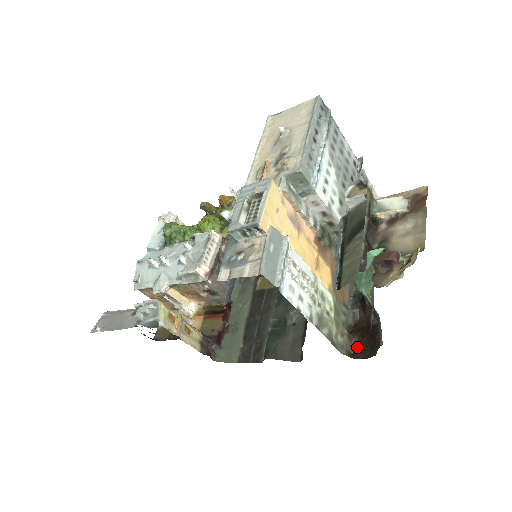
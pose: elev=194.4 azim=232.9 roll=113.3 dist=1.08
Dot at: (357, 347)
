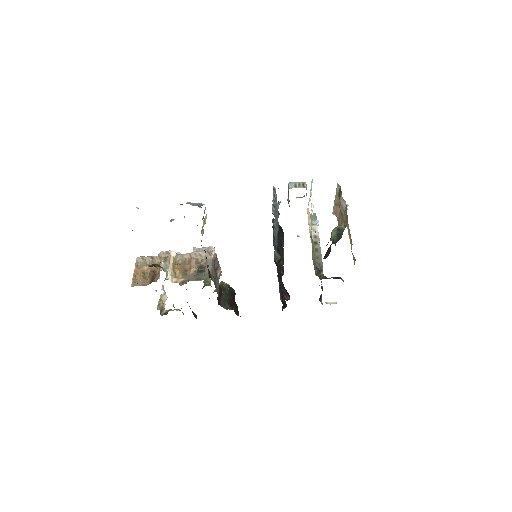
Dot at: occluded
